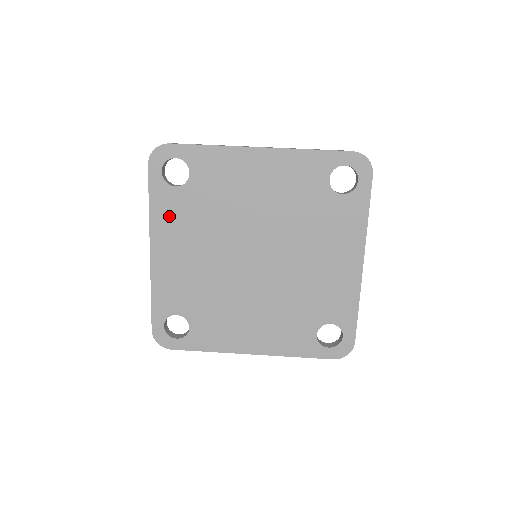
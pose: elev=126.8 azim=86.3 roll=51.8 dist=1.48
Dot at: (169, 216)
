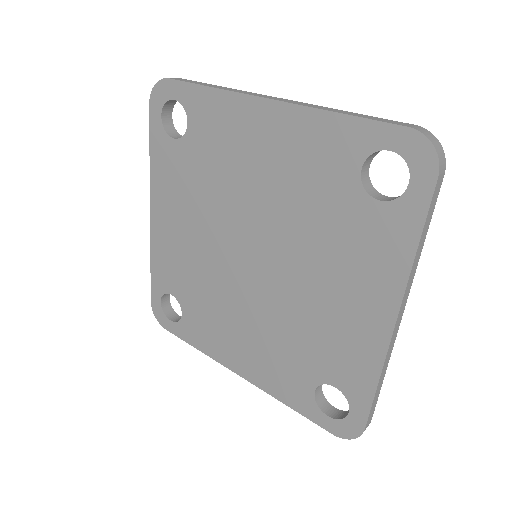
Dot at: (167, 175)
